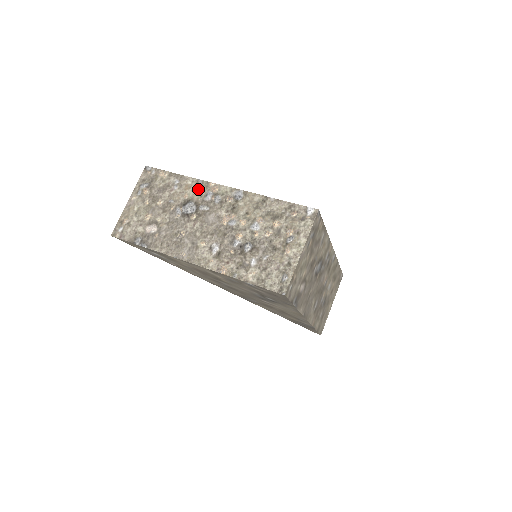
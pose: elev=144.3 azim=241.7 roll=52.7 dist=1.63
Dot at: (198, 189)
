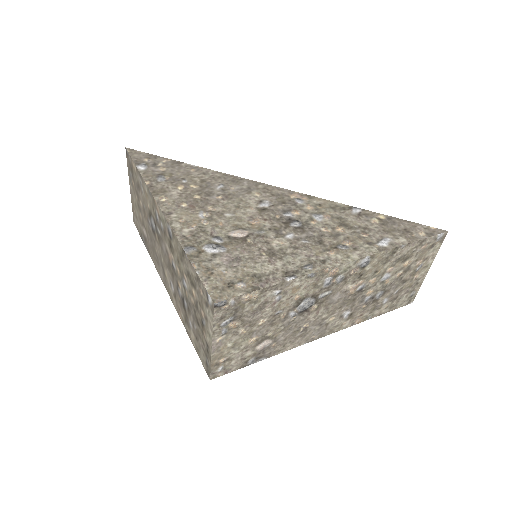
Dot at: (151, 203)
